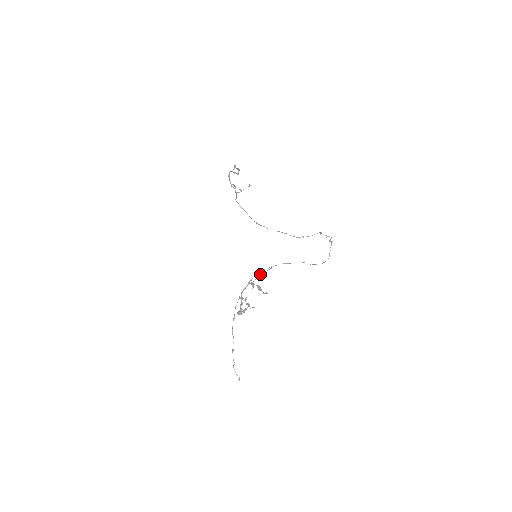
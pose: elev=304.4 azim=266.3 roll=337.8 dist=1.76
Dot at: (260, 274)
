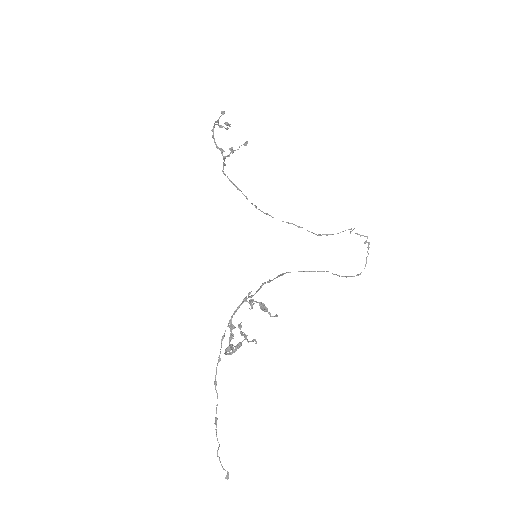
Dot at: (265, 283)
